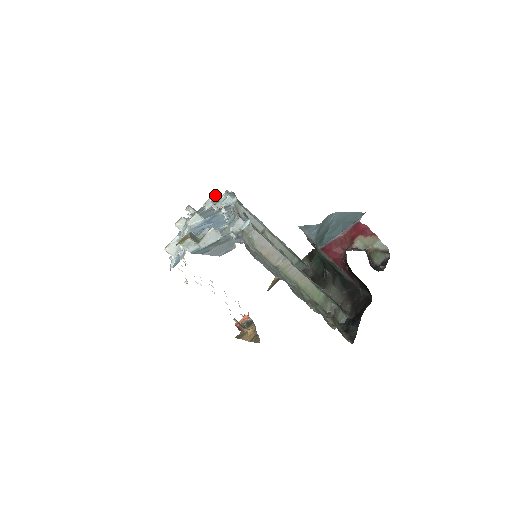
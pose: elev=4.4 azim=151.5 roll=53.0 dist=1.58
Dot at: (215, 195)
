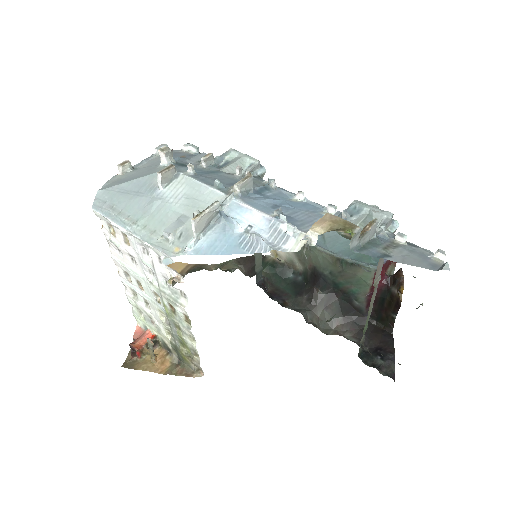
Dot at: (185, 144)
